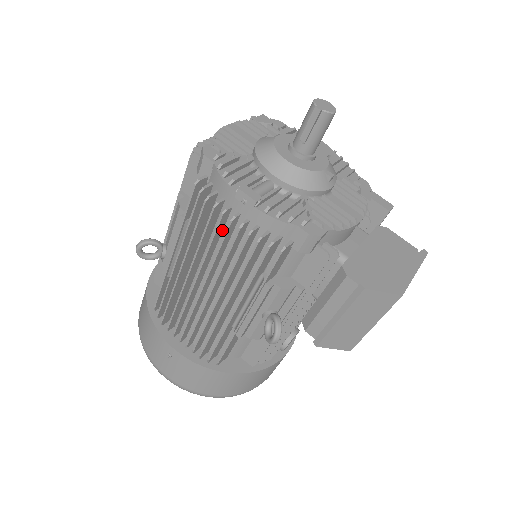
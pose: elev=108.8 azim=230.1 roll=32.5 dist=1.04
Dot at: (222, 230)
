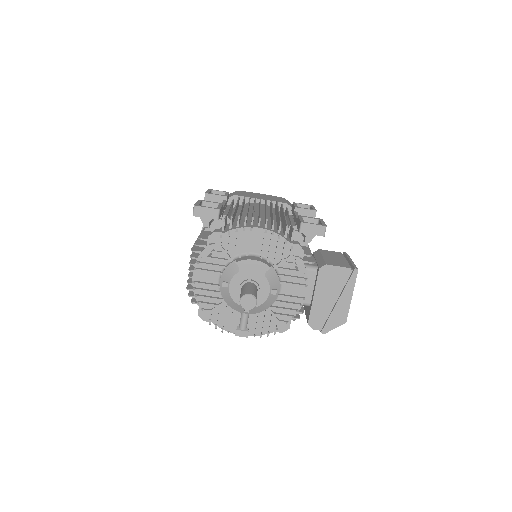
Dot at: occluded
